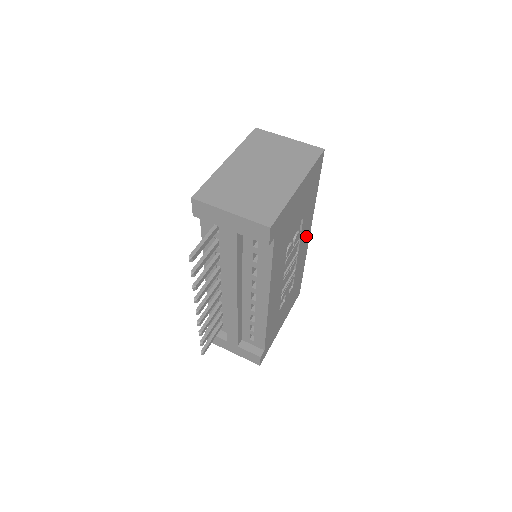
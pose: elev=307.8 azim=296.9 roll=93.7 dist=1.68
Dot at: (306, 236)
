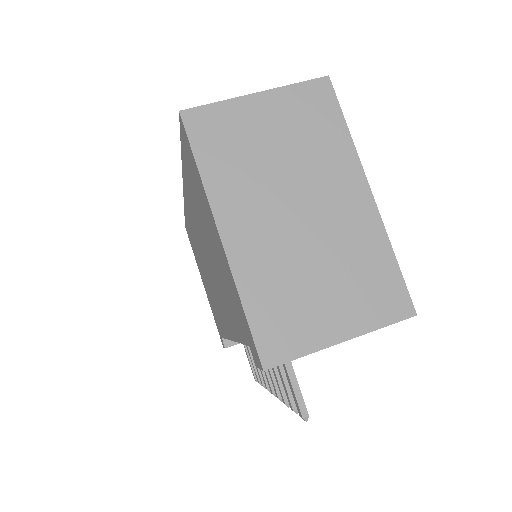
Dot at: occluded
